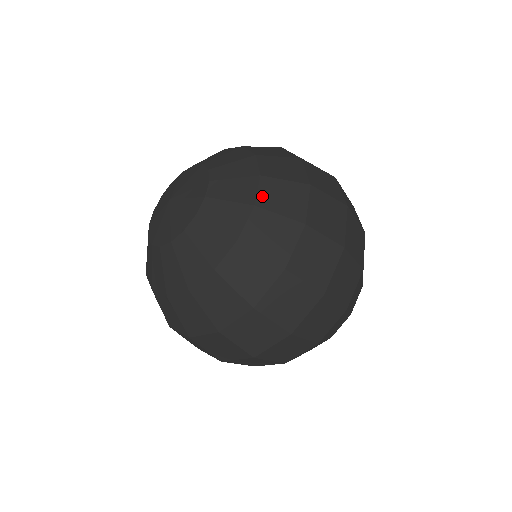
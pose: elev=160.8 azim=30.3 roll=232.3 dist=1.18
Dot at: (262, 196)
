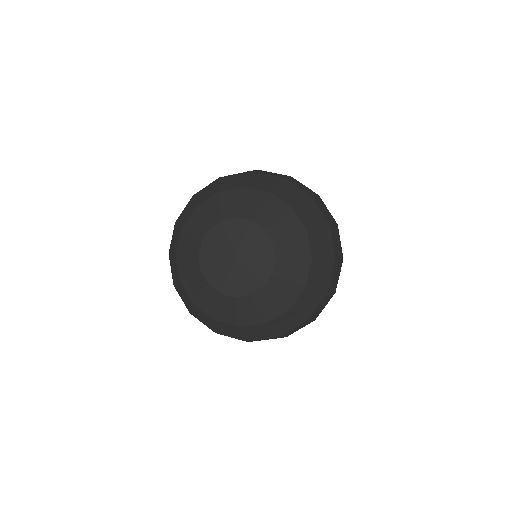
Dot at: (313, 249)
